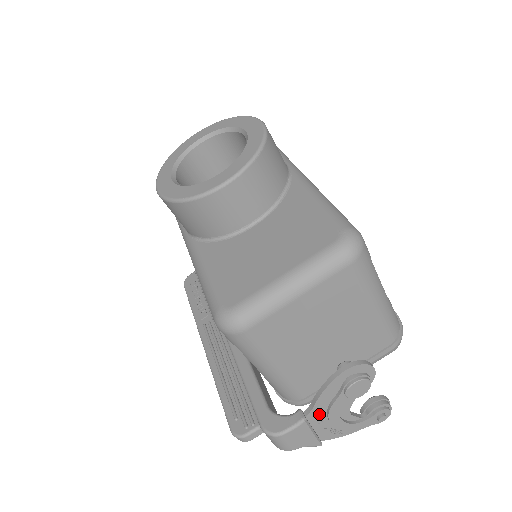
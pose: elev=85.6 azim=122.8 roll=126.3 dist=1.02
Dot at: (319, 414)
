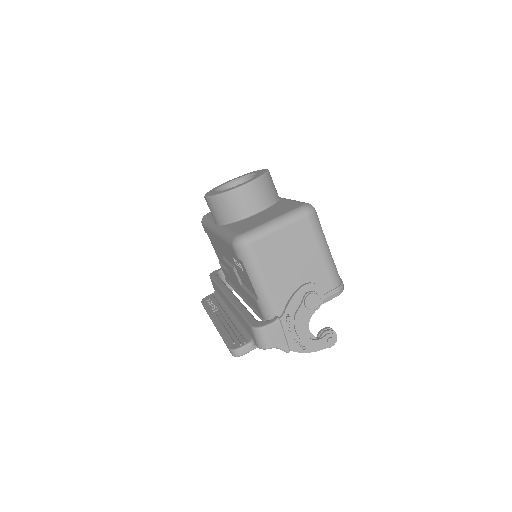
Dot at: (289, 320)
